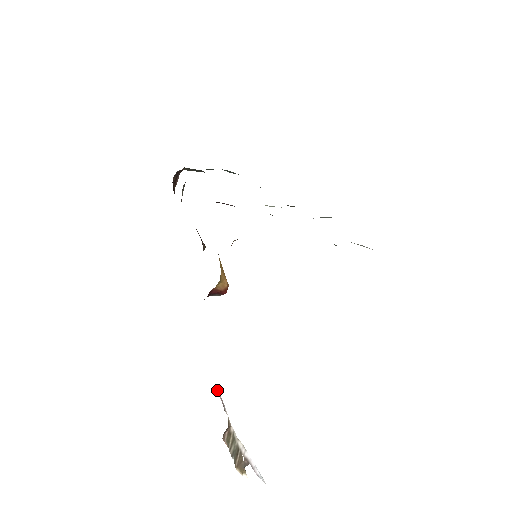
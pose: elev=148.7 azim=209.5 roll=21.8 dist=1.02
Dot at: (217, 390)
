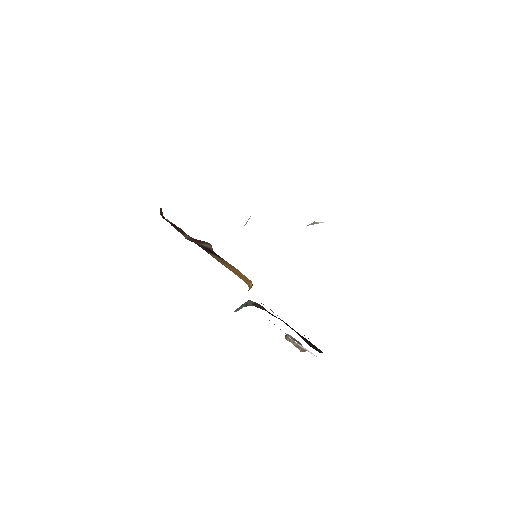
Dot at: occluded
